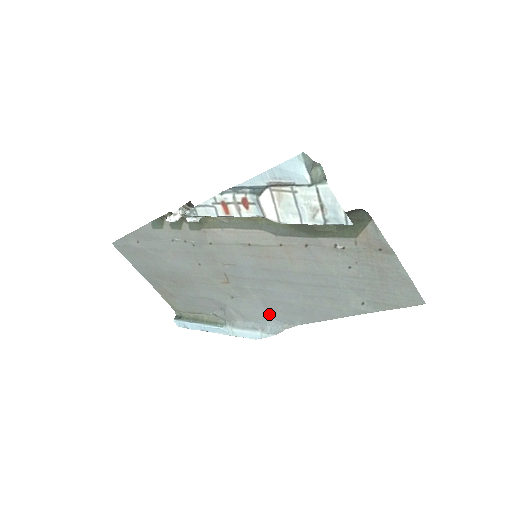
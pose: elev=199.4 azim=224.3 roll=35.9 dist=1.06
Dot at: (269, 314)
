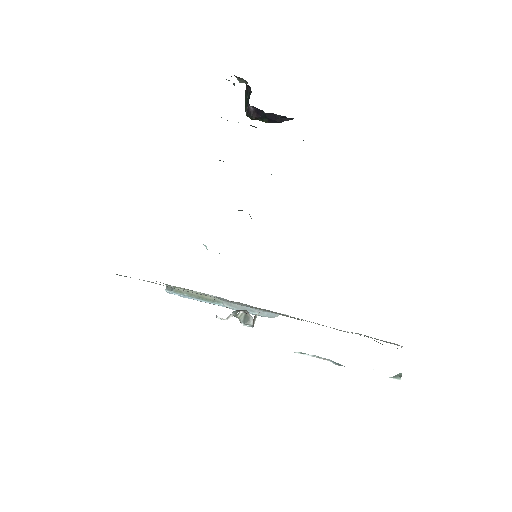
Dot at: occluded
